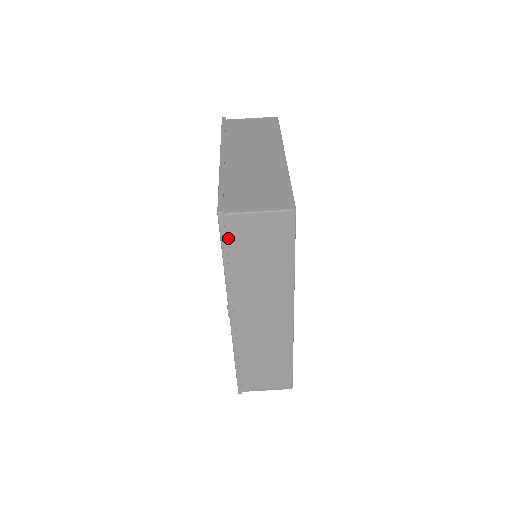
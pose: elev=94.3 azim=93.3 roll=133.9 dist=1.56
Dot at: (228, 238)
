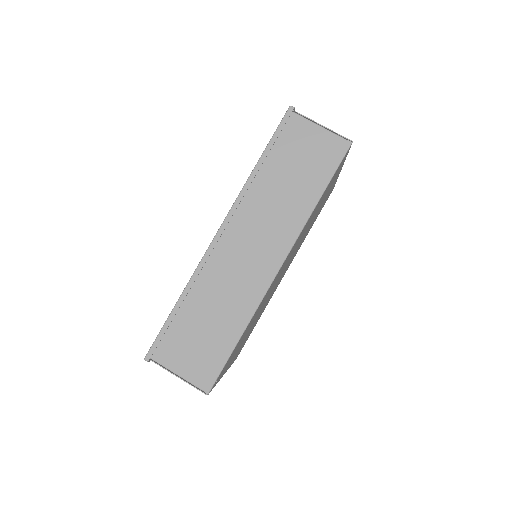
Dot at: (281, 136)
